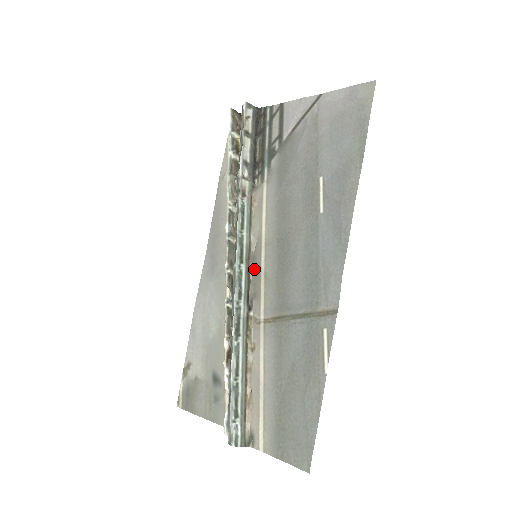
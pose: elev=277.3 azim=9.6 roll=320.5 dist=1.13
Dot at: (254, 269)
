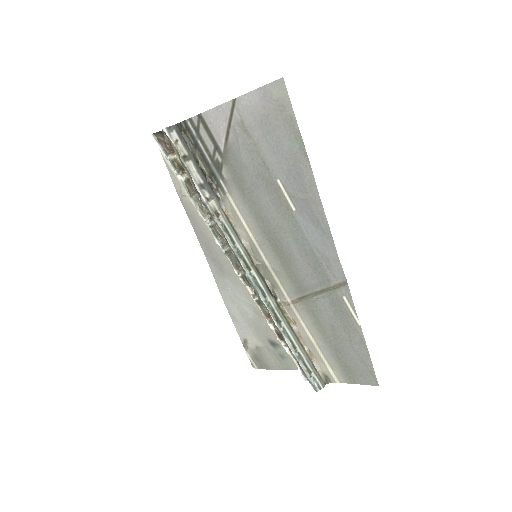
Dot at: (261, 268)
